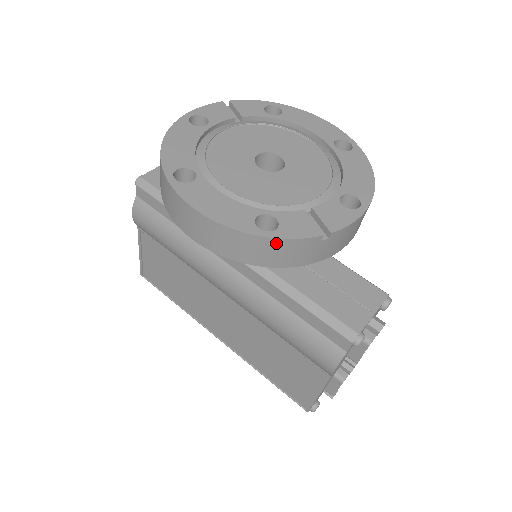
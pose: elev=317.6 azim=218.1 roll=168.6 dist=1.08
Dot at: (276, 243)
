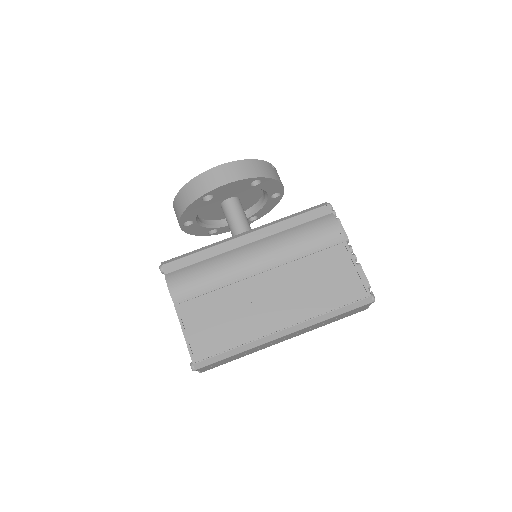
Dot at: (258, 162)
